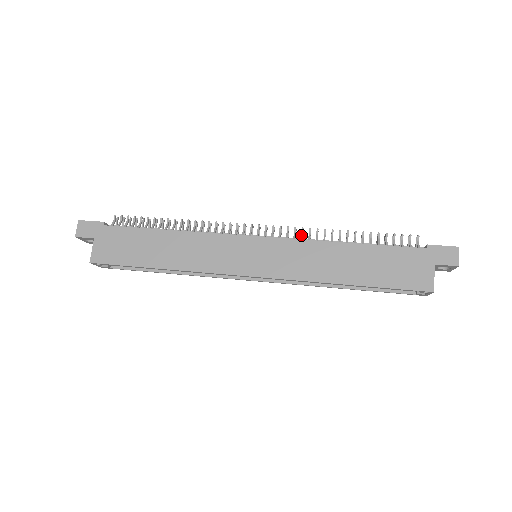
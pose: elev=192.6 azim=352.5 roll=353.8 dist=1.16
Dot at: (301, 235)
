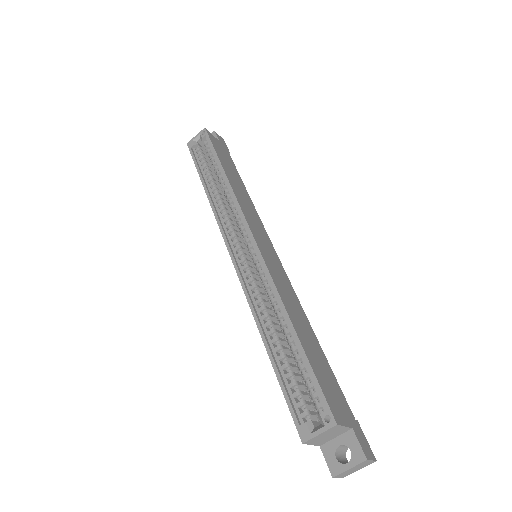
Dot at: occluded
